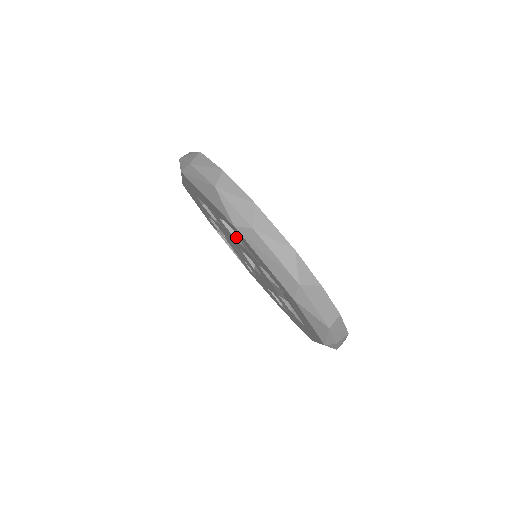
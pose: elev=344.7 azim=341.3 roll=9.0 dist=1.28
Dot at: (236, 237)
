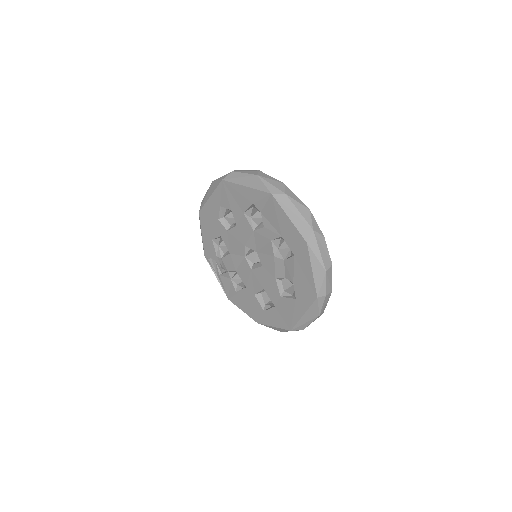
Dot at: (253, 227)
